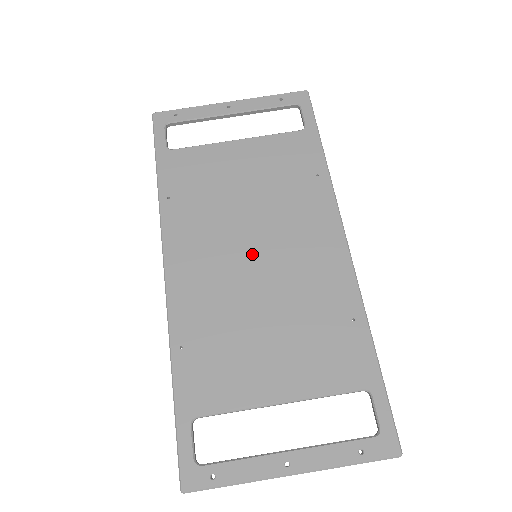
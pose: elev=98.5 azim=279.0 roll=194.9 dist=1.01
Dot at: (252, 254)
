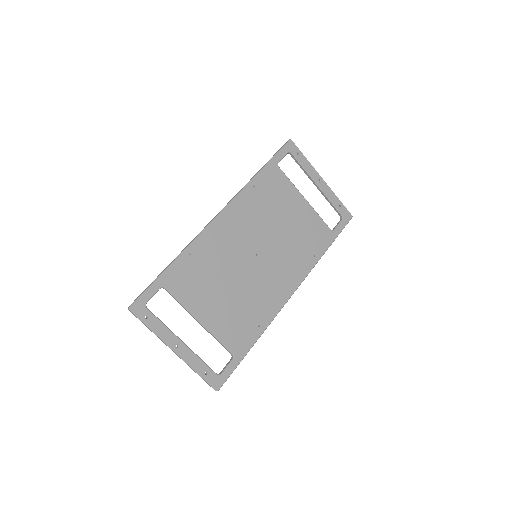
Dot at: (256, 254)
